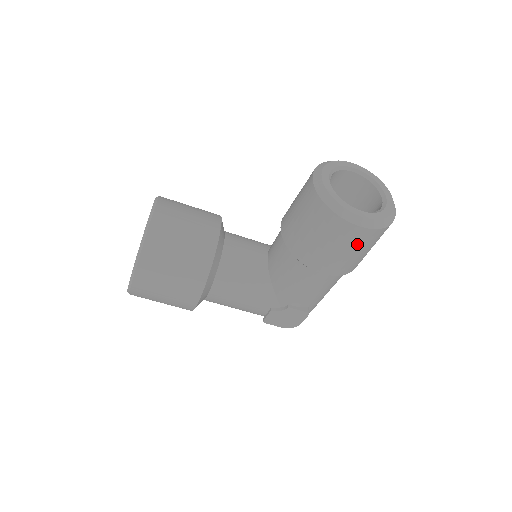
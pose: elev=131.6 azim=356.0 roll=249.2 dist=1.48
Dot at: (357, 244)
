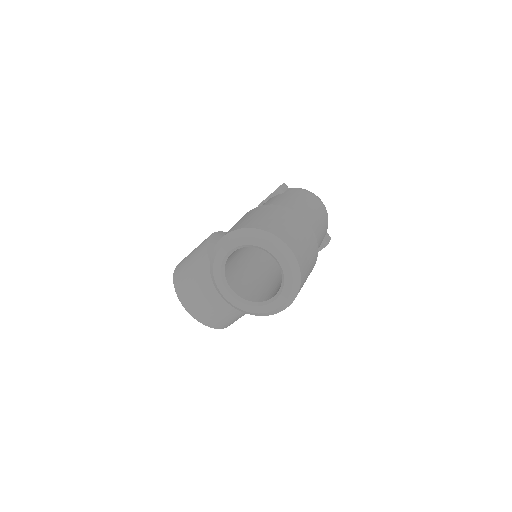
Dot at: occluded
